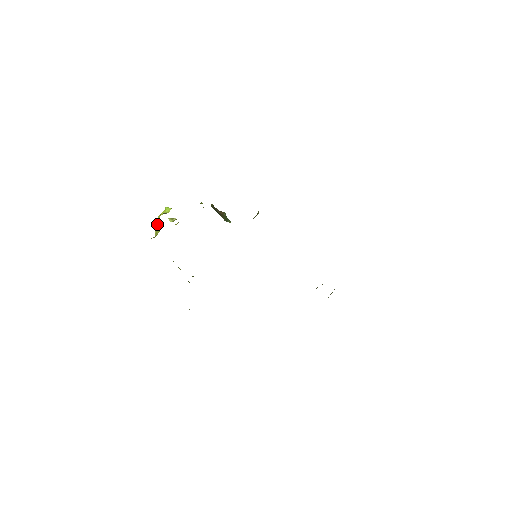
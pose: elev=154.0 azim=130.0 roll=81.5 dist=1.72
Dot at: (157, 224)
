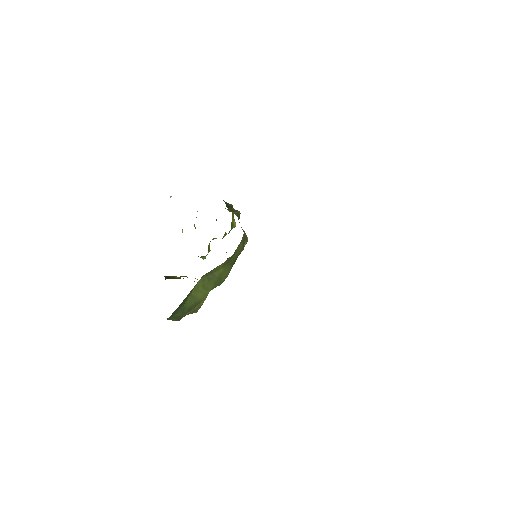
Dot at: occluded
